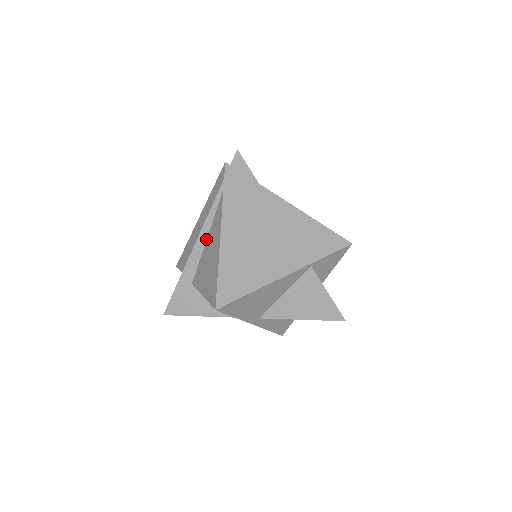
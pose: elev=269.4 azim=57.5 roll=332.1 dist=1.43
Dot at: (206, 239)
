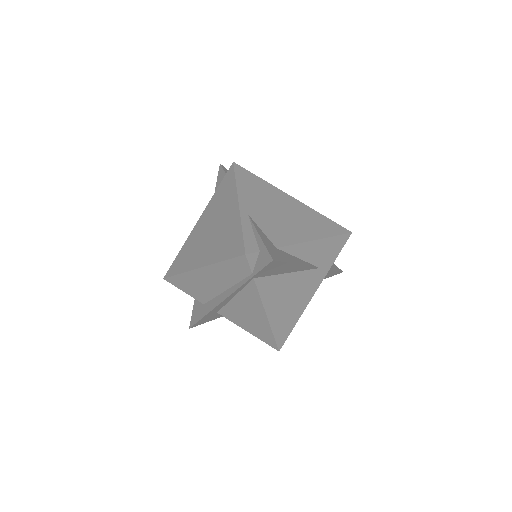
Dot at: (232, 298)
